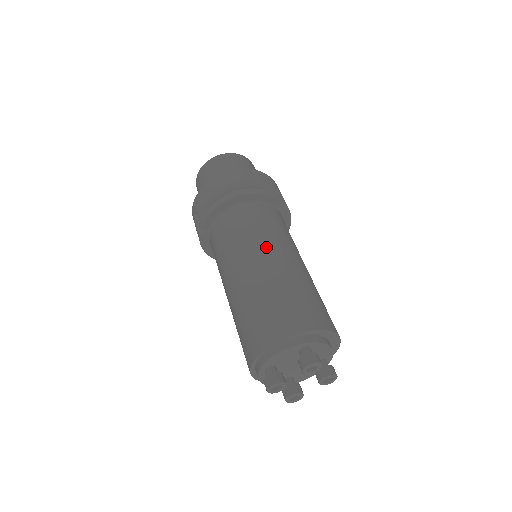
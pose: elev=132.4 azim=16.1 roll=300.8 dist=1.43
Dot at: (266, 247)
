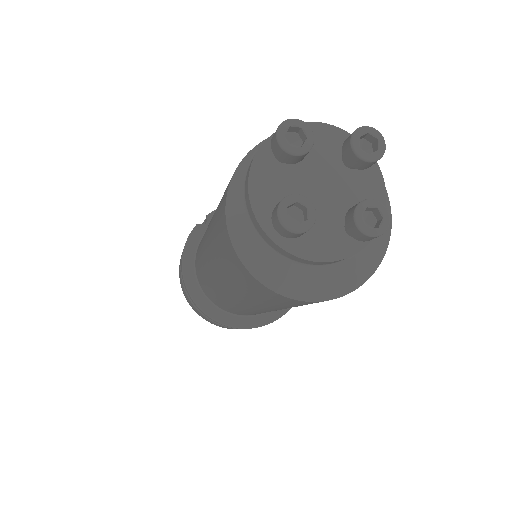
Dot at: occluded
